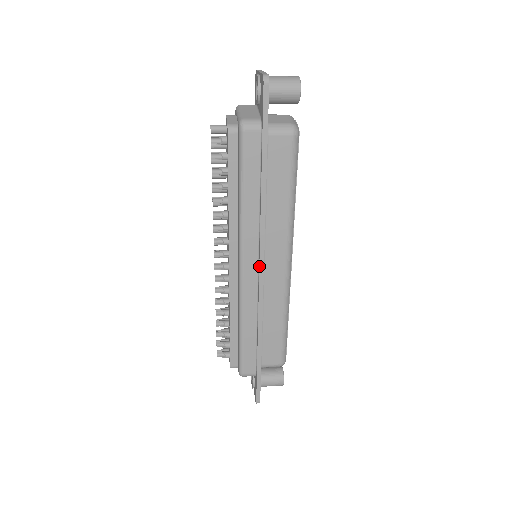
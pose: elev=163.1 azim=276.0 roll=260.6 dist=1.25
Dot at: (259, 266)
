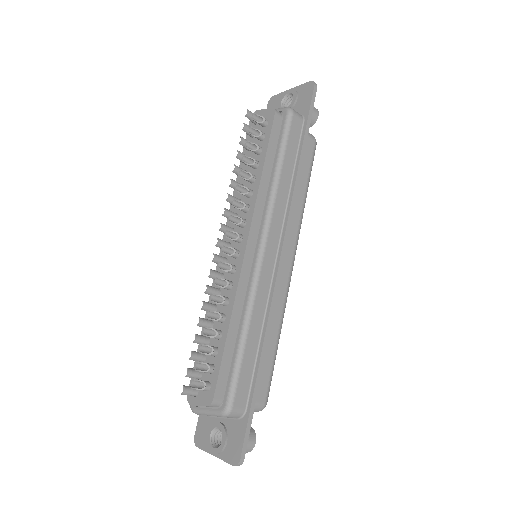
Dot at: (281, 250)
